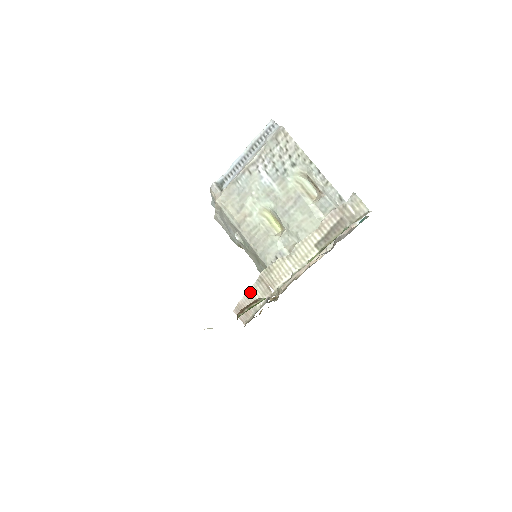
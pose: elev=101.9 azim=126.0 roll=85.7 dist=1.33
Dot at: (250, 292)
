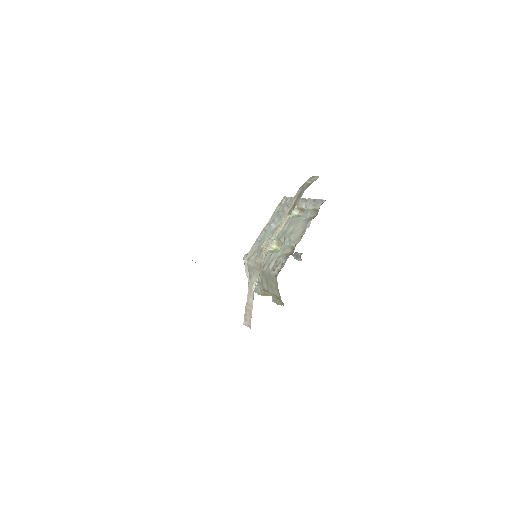
Dot at: (250, 284)
